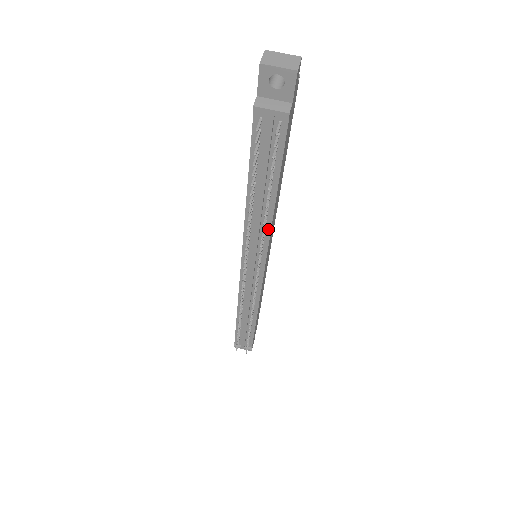
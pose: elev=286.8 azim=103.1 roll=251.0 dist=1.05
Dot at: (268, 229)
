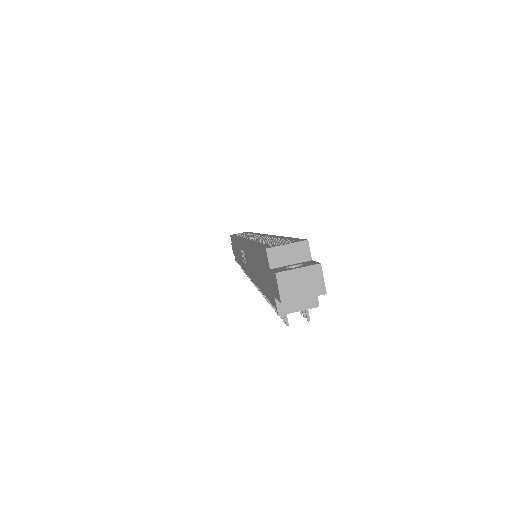
Dot at: occluded
